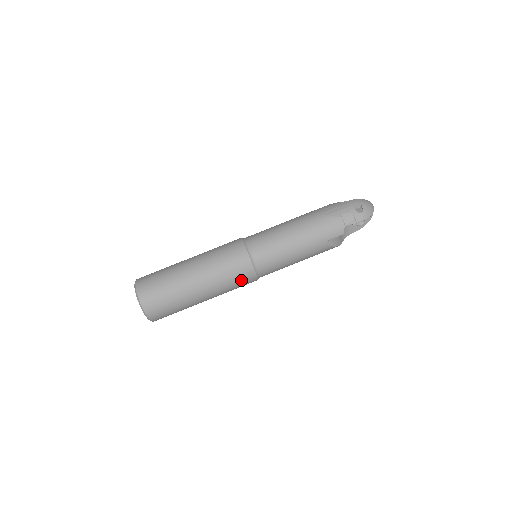
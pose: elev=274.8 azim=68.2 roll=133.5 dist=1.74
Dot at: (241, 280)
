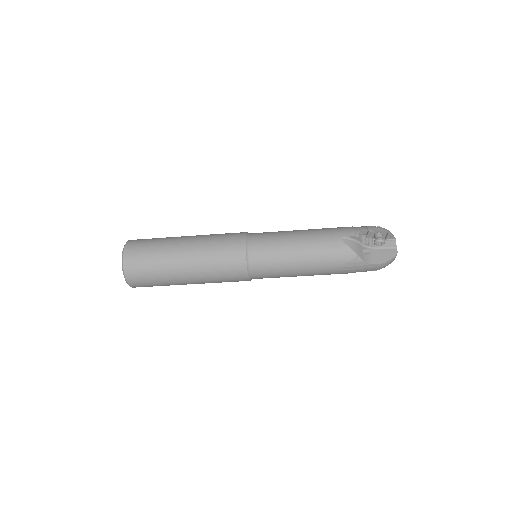
Dot at: occluded
